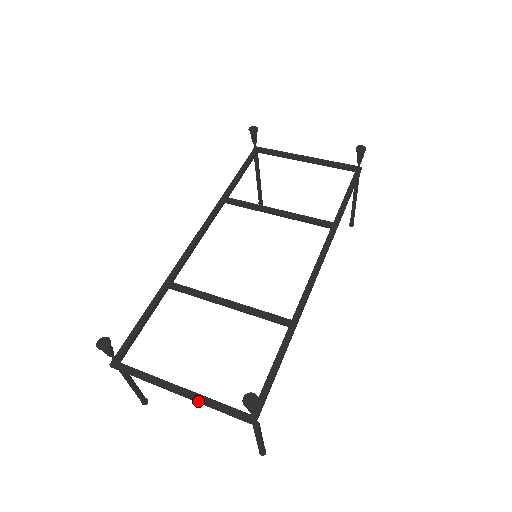
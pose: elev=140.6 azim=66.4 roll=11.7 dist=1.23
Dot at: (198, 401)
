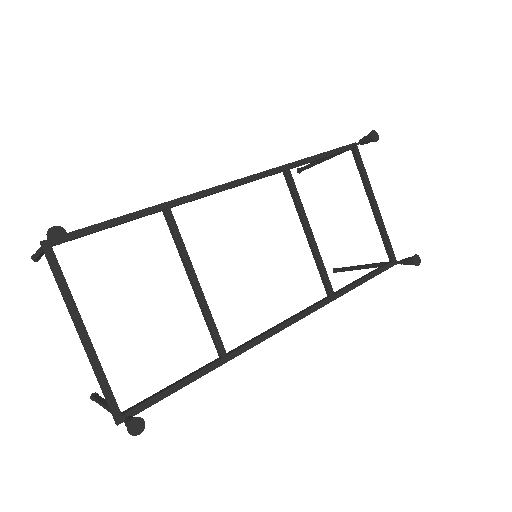
Dot at: (90, 360)
